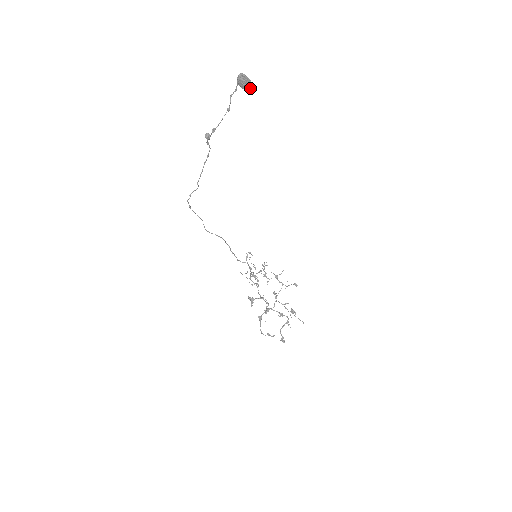
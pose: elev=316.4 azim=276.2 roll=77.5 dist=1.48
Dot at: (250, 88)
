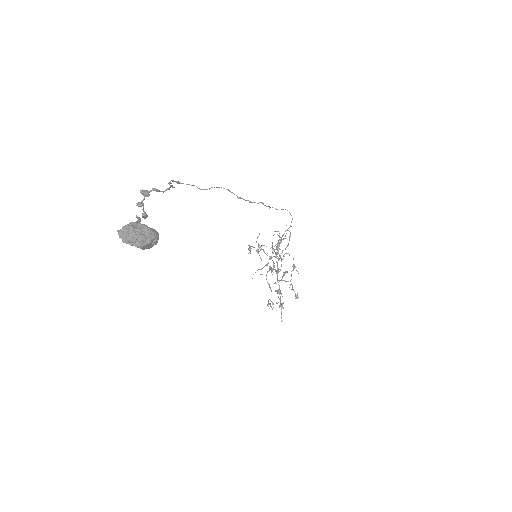
Dot at: (146, 247)
